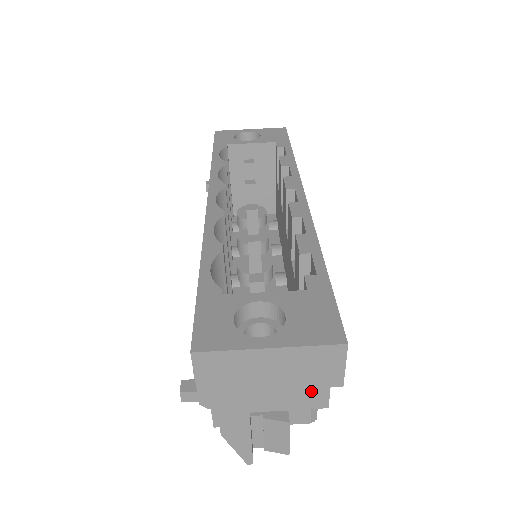
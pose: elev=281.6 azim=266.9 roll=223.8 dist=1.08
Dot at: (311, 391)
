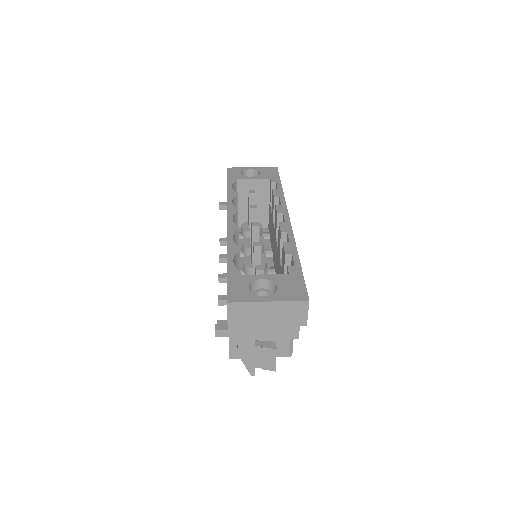
Dot at: (289, 328)
